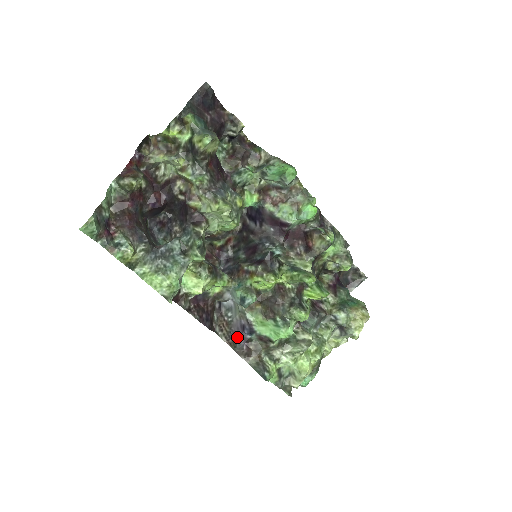
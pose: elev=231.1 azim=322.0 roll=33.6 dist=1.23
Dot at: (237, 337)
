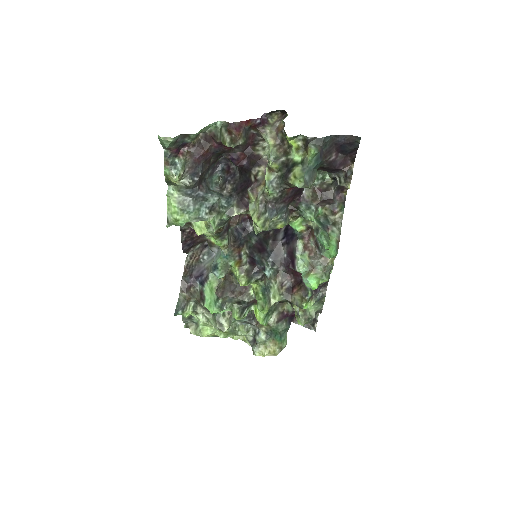
Dot at: (192, 274)
